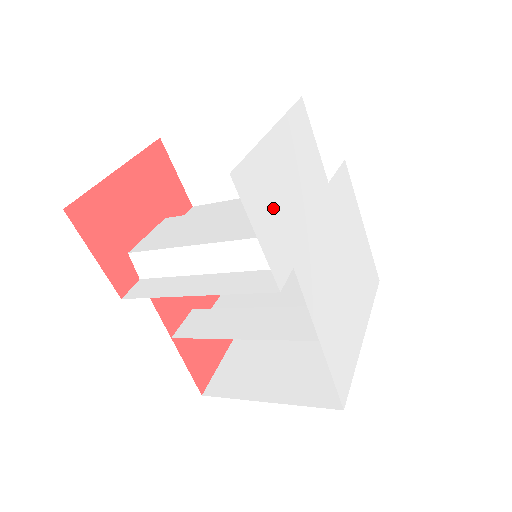
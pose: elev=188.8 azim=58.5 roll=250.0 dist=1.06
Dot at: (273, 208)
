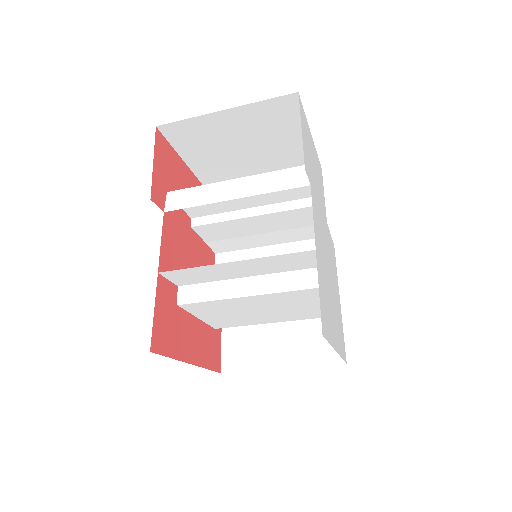
Dot at: (308, 147)
